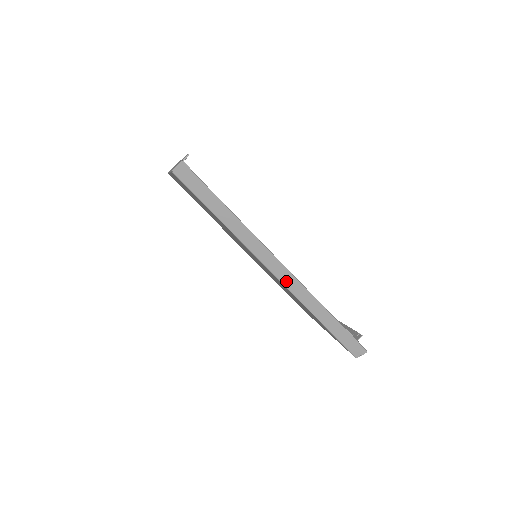
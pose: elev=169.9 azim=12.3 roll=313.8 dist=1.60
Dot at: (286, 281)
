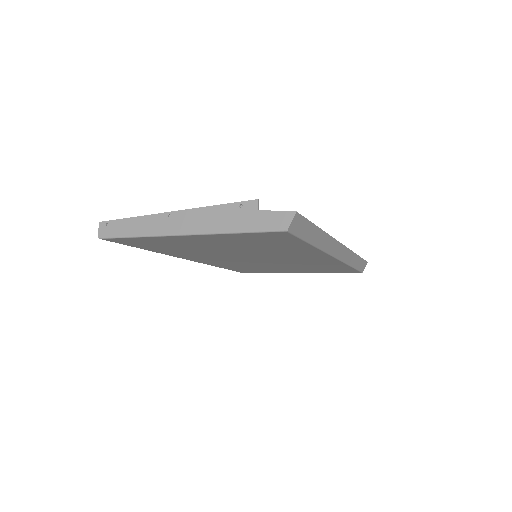
Dot at: (342, 256)
